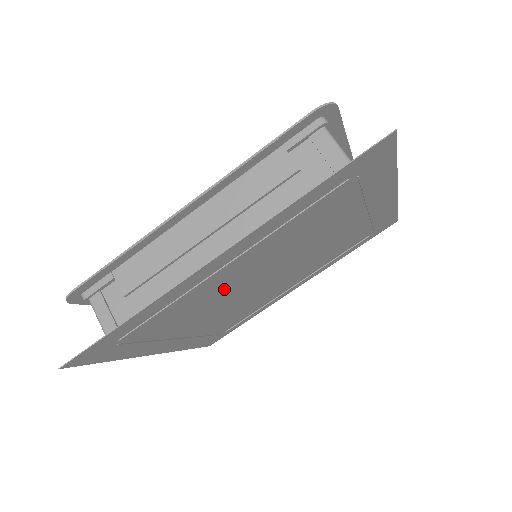
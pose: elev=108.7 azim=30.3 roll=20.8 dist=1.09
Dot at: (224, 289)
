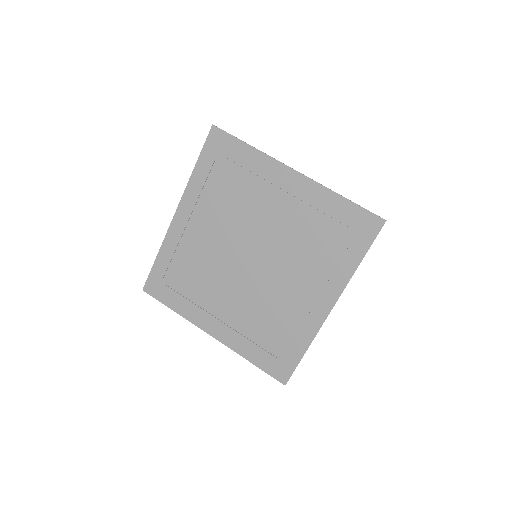
Dot at: (211, 255)
